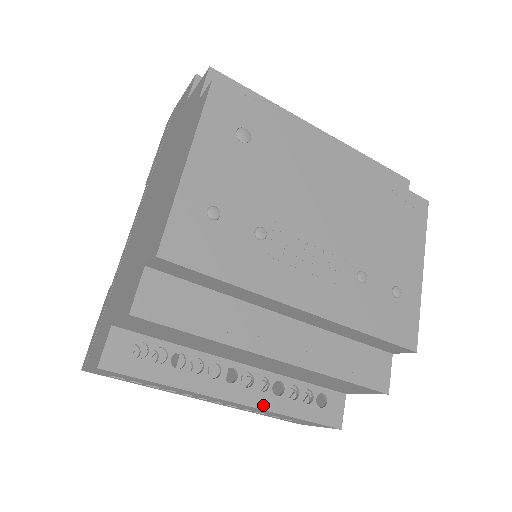
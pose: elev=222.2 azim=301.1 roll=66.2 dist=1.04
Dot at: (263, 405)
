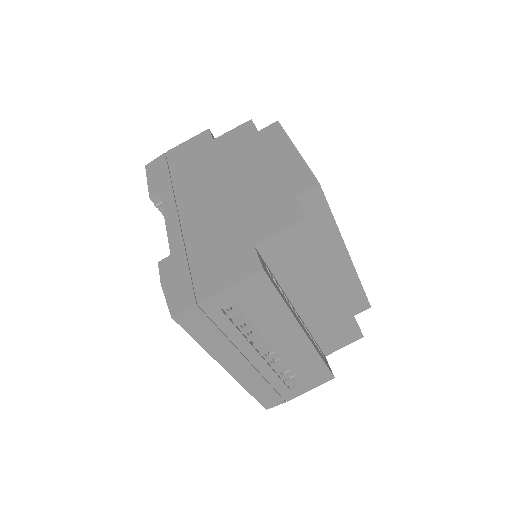
Dot at: (312, 342)
